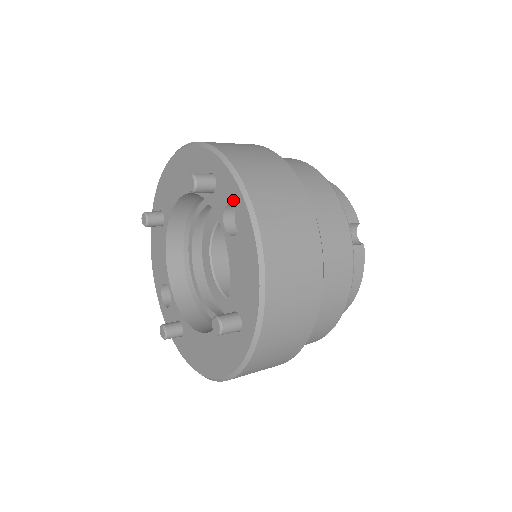
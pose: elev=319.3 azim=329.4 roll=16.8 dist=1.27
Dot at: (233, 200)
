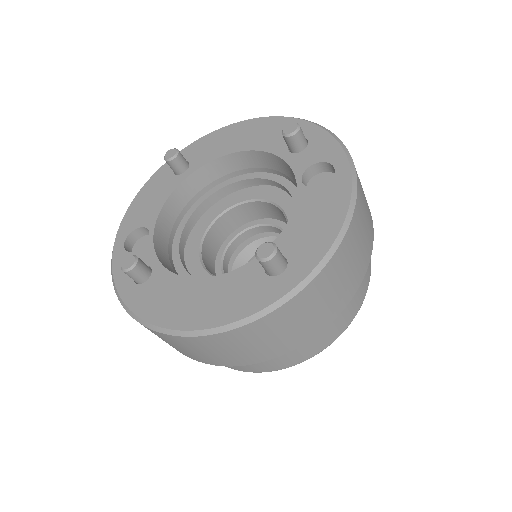
Dot at: (330, 160)
